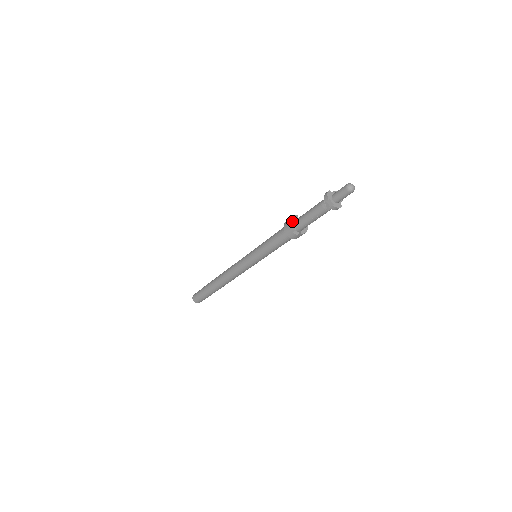
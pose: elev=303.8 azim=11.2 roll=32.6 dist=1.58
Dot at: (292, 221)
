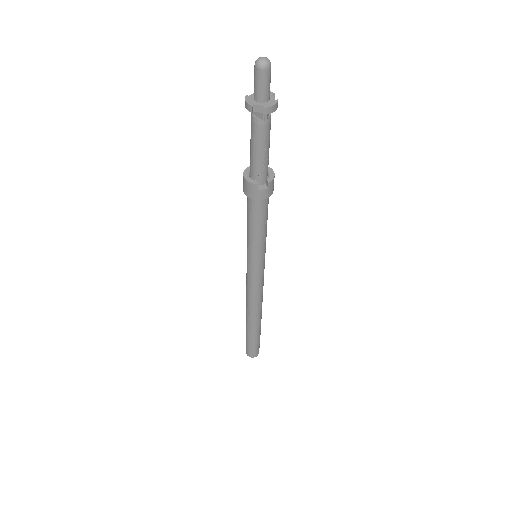
Dot at: (246, 178)
